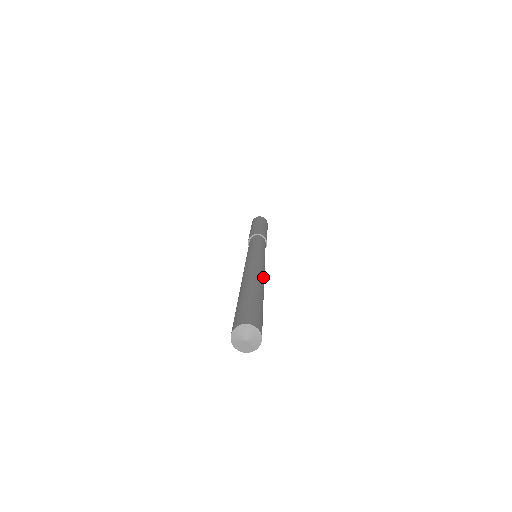
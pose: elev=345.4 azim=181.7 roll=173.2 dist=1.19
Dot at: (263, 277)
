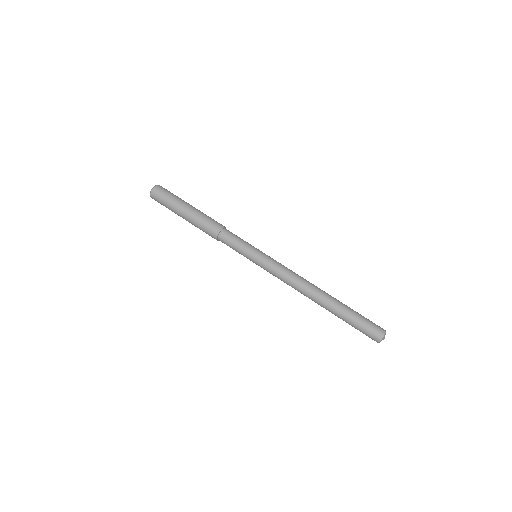
Dot at: occluded
